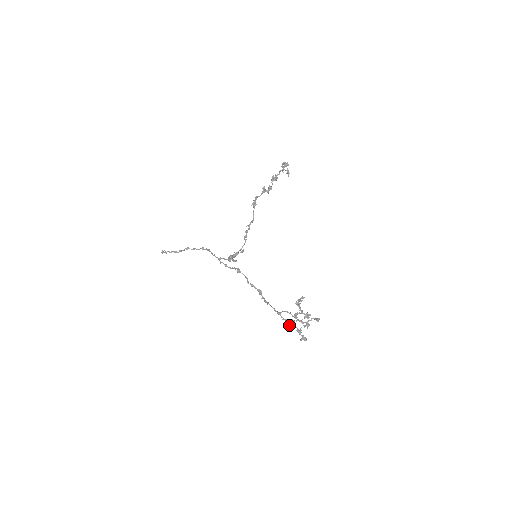
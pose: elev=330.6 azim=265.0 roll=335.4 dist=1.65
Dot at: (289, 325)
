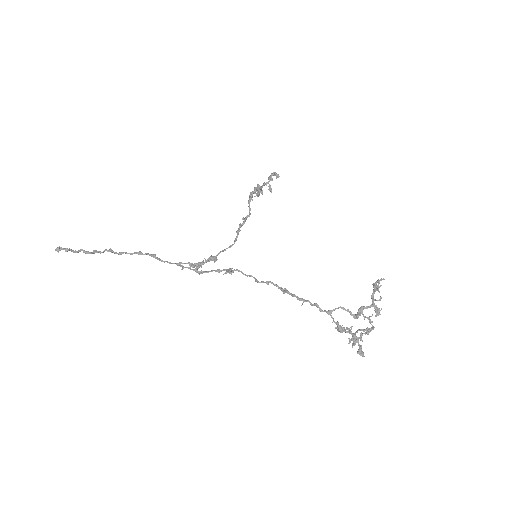
Dot at: (343, 329)
